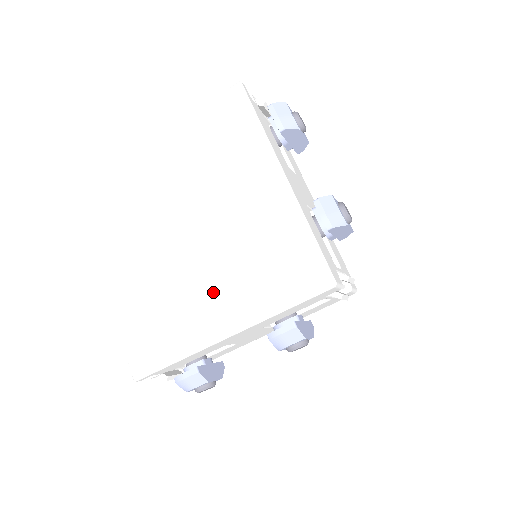
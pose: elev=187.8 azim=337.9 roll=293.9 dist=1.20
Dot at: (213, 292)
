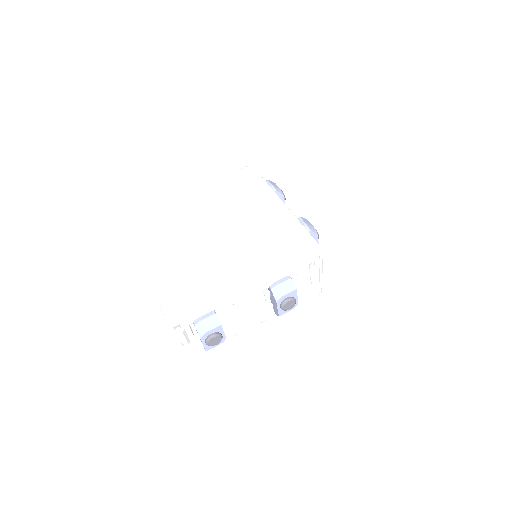
Dot at: (234, 255)
